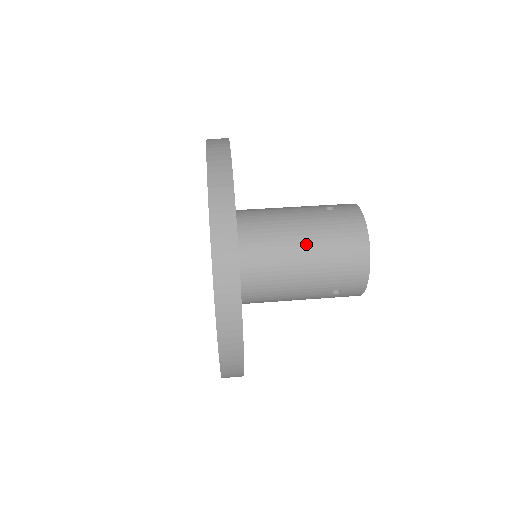
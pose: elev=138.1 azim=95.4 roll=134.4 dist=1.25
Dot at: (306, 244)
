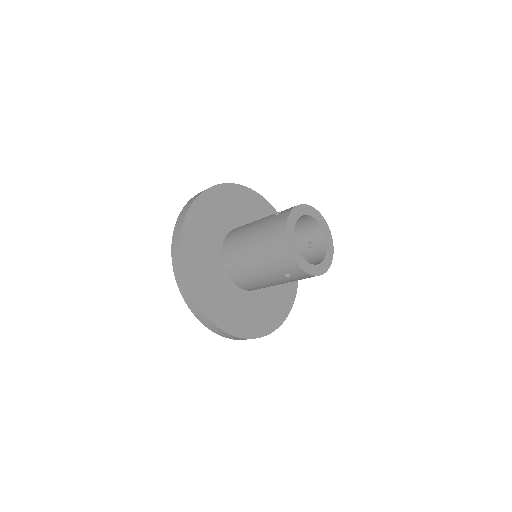
Dot at: (253, 245)
